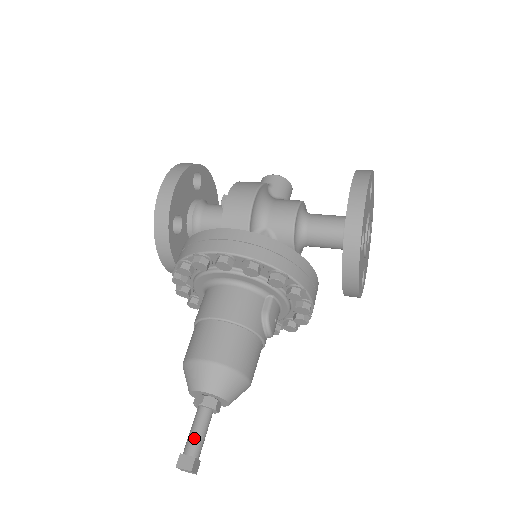
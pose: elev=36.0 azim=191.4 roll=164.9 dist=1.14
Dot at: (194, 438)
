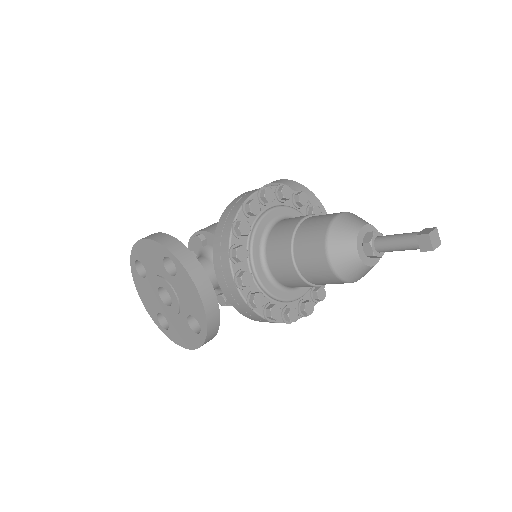
Dot at: (404, 233)
